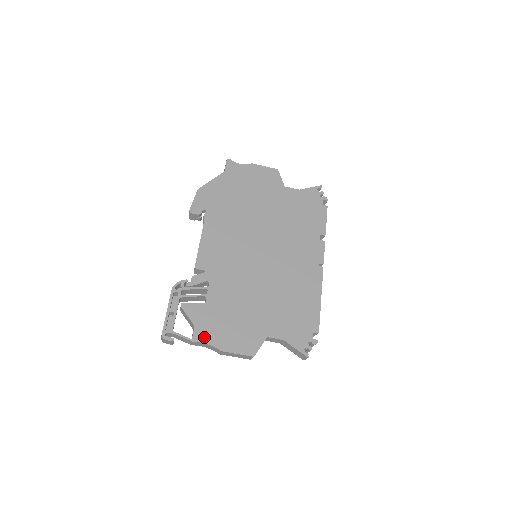
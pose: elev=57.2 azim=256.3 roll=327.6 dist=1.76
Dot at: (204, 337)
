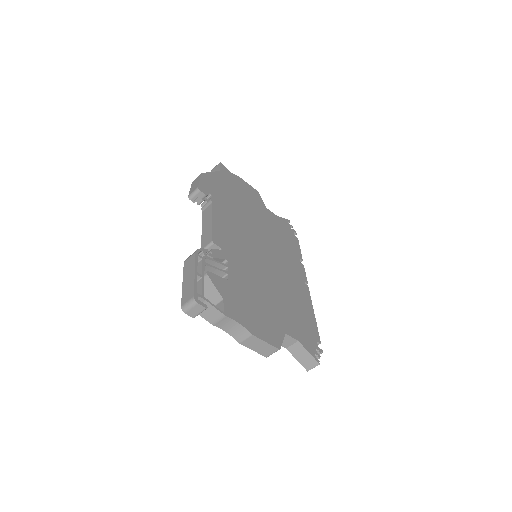
Dot at: (234, 314)
